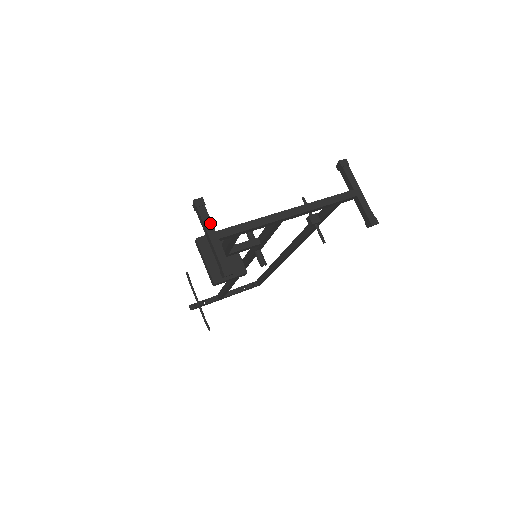
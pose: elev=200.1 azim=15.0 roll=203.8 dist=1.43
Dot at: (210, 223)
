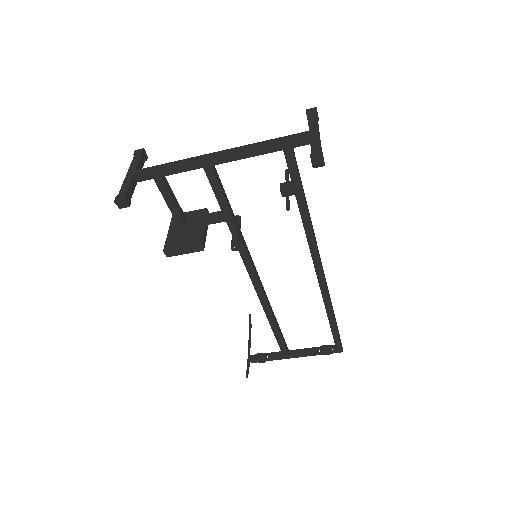
Dot at: (136, 165)
